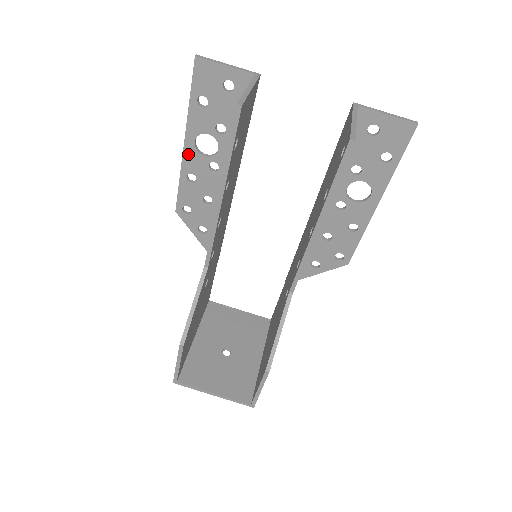
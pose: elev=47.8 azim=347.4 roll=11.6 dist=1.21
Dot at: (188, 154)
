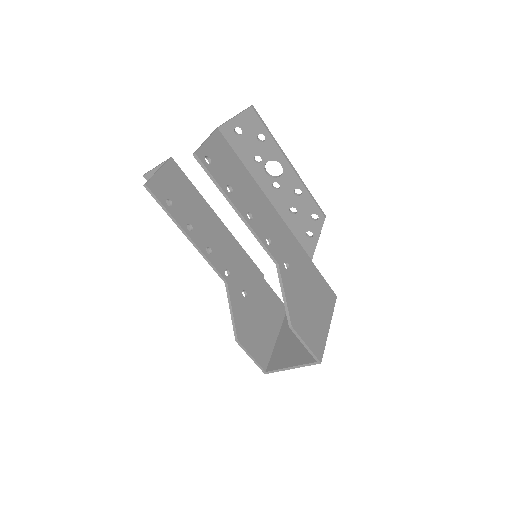
Dot at: (187, 225)
